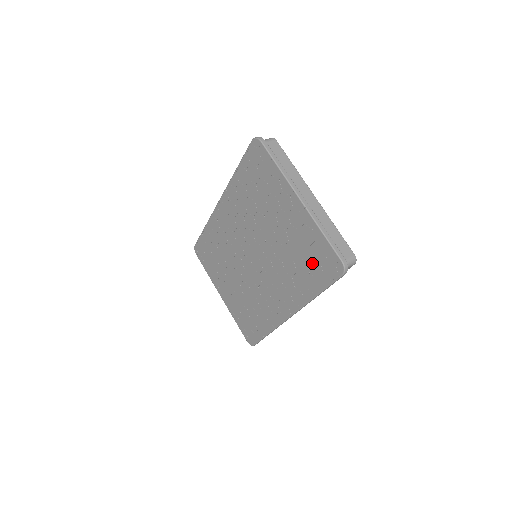
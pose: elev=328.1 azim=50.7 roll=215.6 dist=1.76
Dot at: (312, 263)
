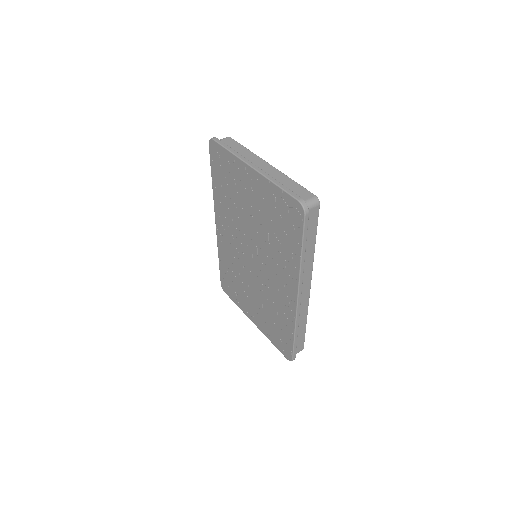
Dot at: (284, 223)
